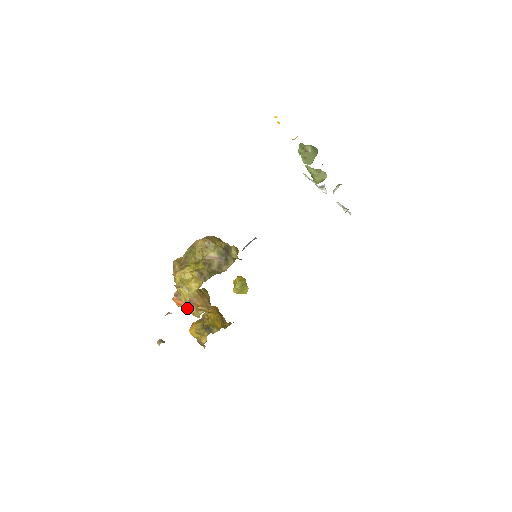
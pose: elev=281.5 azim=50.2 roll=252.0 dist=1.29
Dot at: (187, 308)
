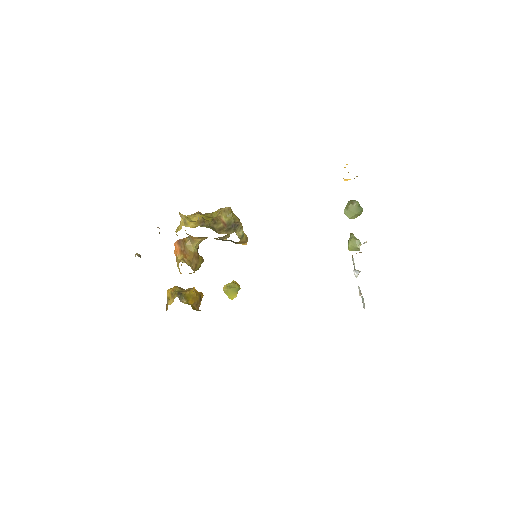
Dot at: (178, 255)
